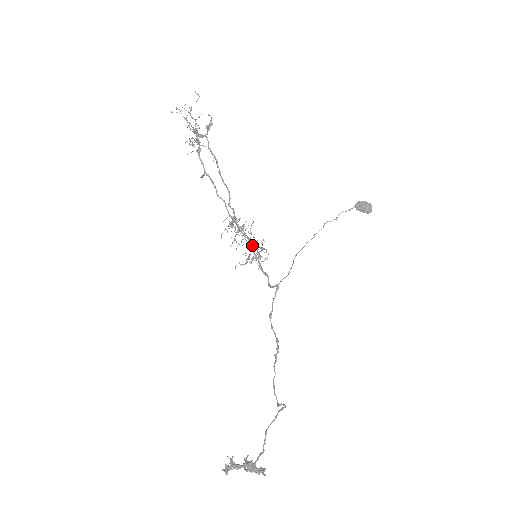
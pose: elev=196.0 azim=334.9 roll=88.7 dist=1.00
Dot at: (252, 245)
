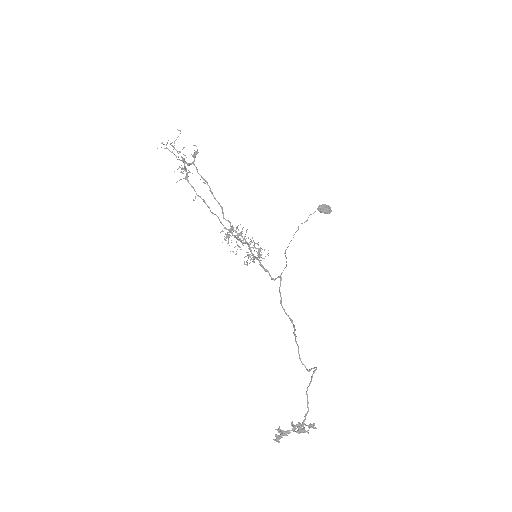
Dot at: (250, 248)
